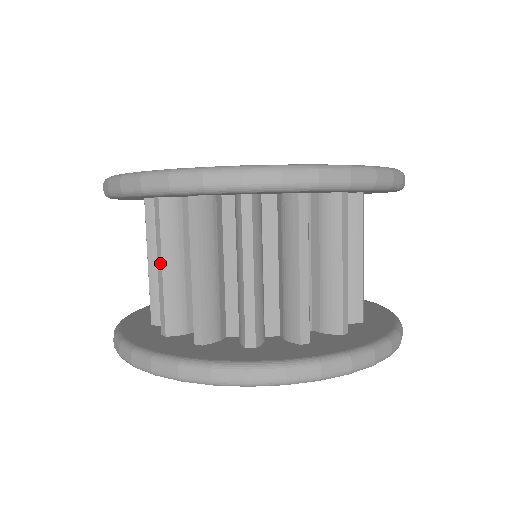
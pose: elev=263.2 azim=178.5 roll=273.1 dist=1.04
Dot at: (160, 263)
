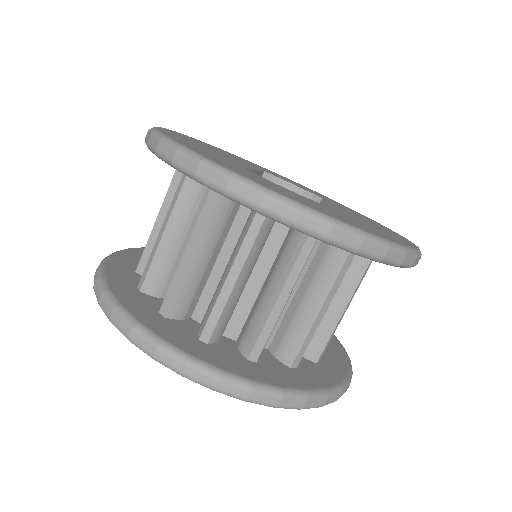
Dot at: (164, 227)
